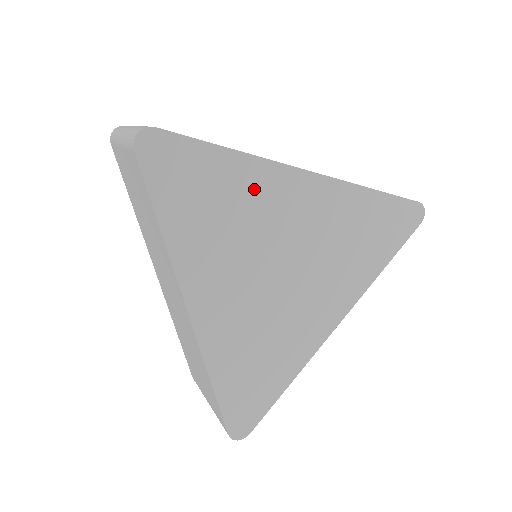
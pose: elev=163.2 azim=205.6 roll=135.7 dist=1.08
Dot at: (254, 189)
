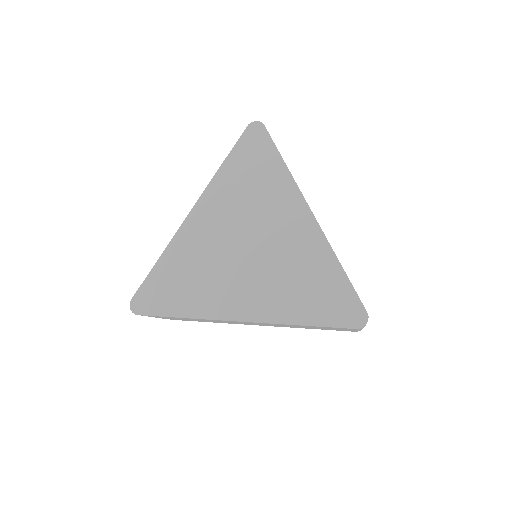
Dot at: (276, 191)
